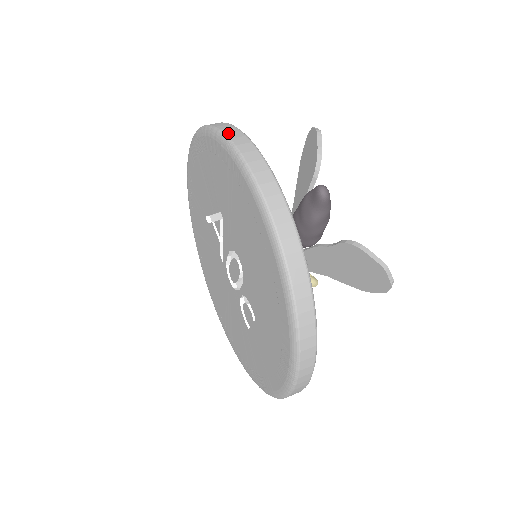
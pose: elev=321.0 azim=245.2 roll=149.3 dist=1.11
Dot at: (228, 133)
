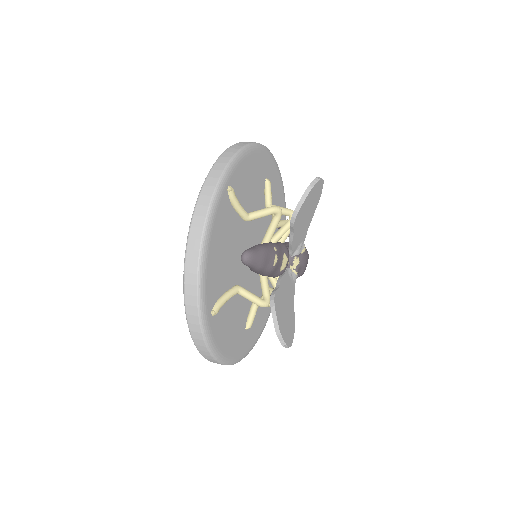
Dot at: (209, 178)
